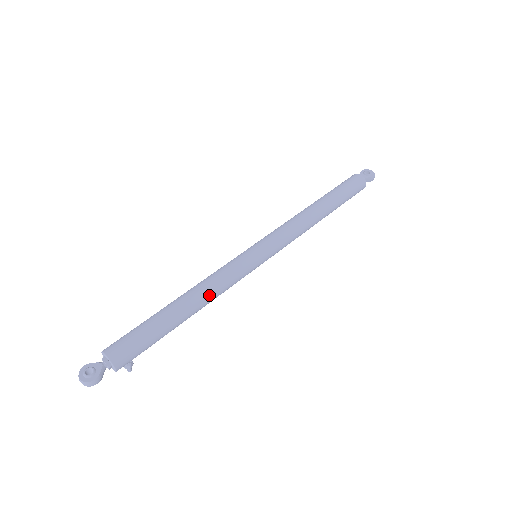
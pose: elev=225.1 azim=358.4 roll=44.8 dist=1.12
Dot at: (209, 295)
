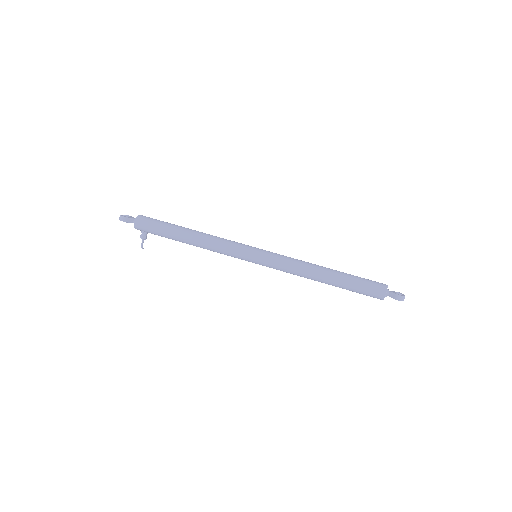
Dot at: (206, 239)
